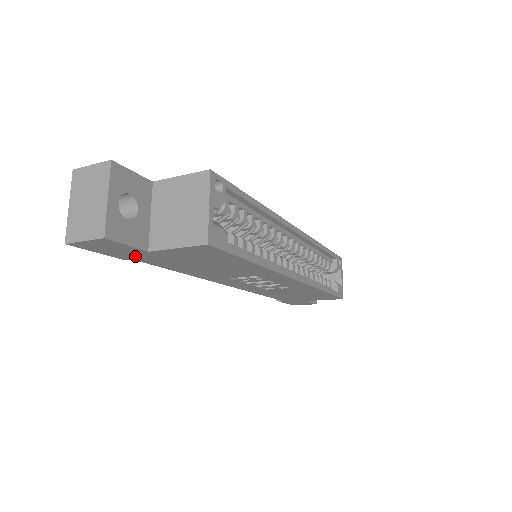
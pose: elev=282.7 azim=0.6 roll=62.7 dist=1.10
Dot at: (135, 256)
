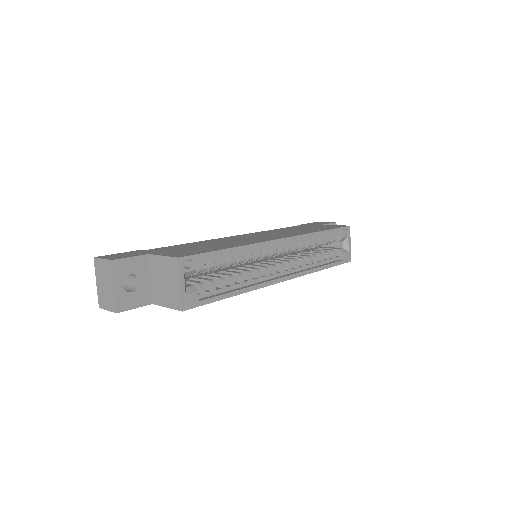
Dot at: occluded
